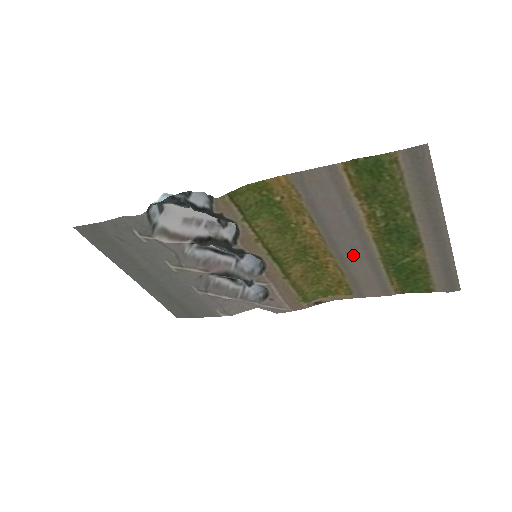
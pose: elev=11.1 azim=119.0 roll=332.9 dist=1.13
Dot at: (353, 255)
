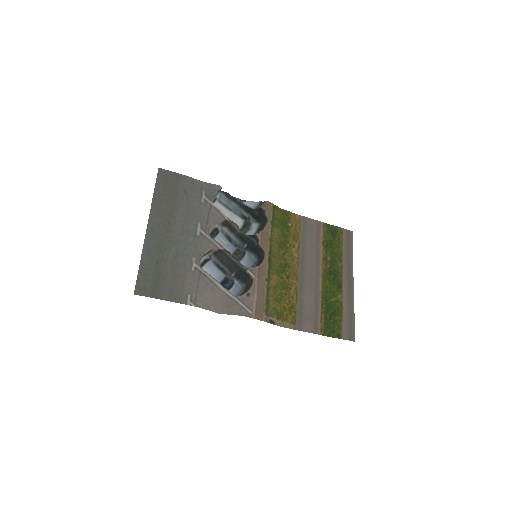
Dot at: (308, 284)
